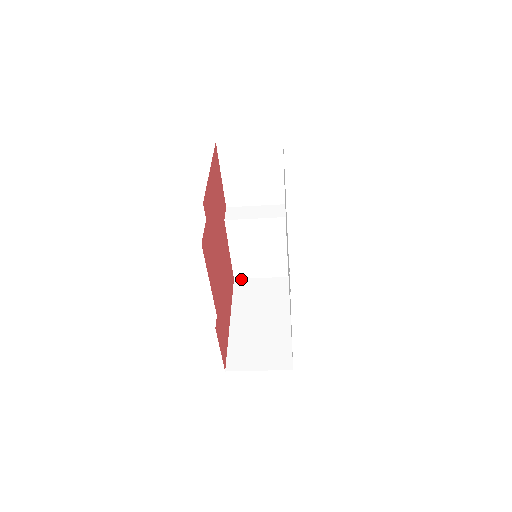
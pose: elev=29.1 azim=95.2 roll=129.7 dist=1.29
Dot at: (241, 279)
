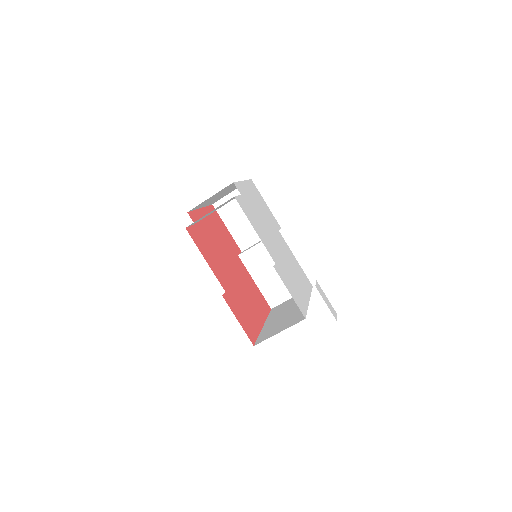
Dot at: (276, 306)
